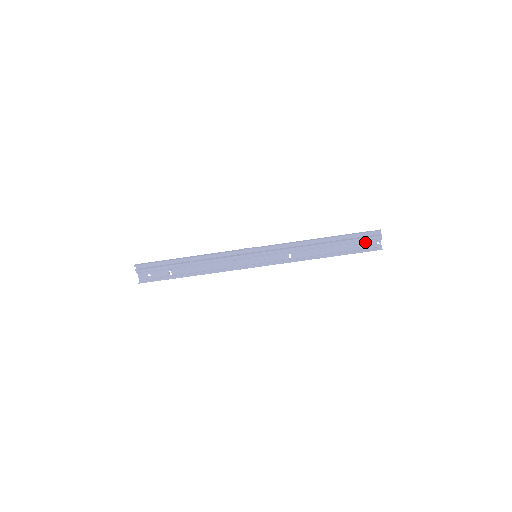
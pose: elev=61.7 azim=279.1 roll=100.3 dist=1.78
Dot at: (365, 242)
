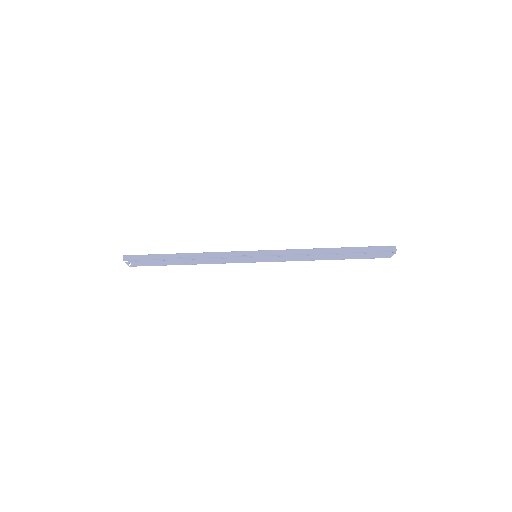
Dot at: occluded
